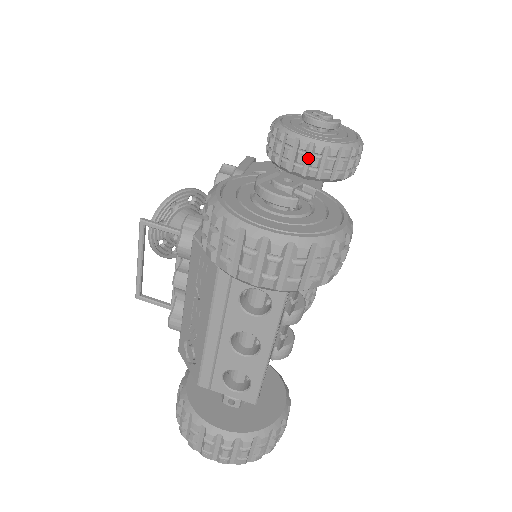
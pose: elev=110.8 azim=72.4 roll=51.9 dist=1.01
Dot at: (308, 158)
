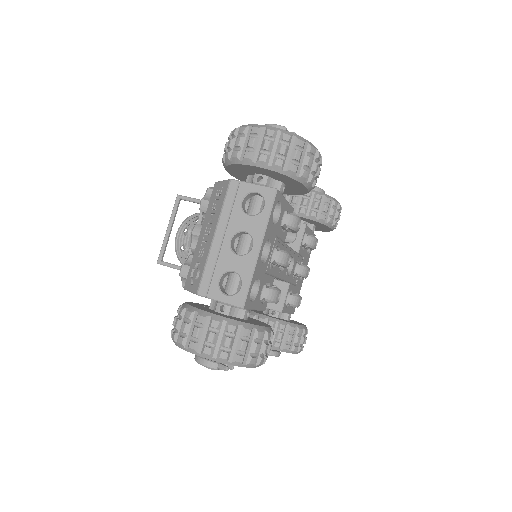
Dot at: (300, 200)
